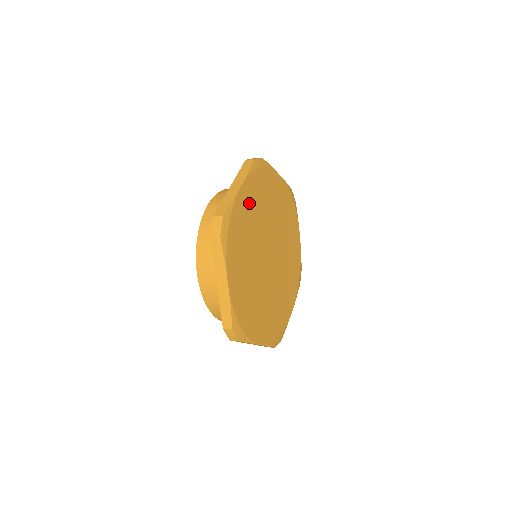
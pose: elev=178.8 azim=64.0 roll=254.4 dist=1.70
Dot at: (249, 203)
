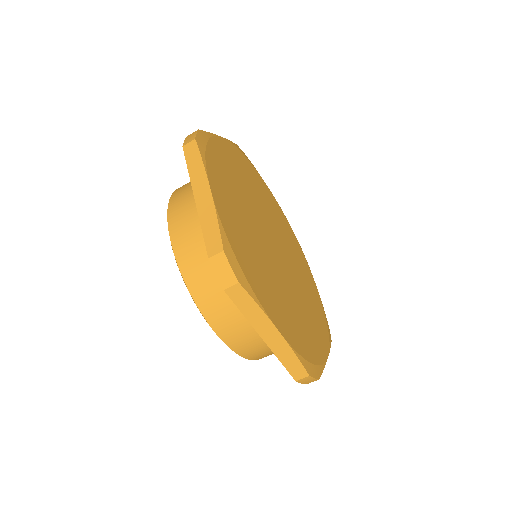
Dot at: (234, 163)
